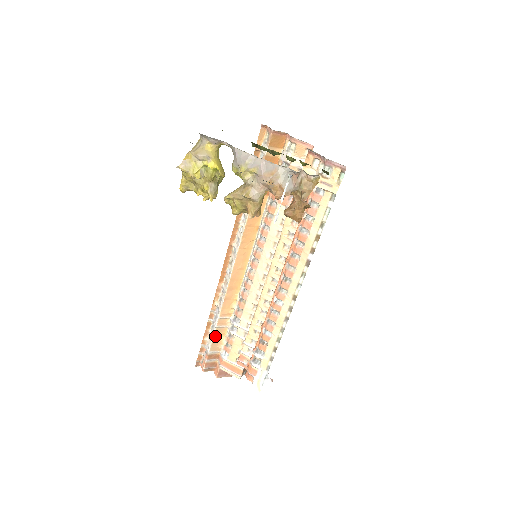
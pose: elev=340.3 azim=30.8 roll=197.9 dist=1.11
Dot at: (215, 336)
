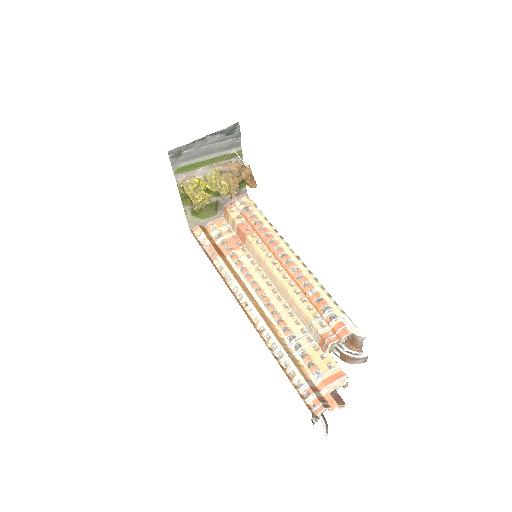
Dot at: (295, 365)
